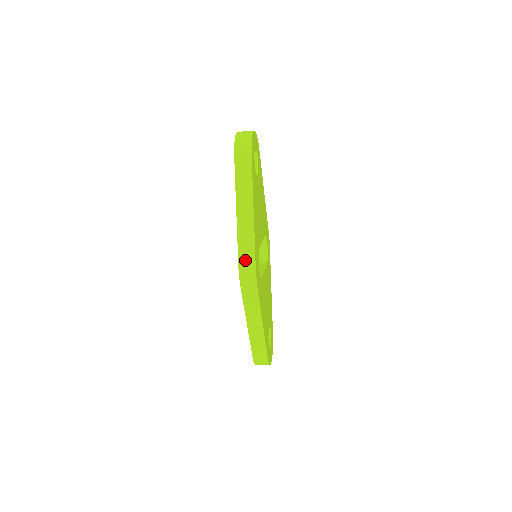
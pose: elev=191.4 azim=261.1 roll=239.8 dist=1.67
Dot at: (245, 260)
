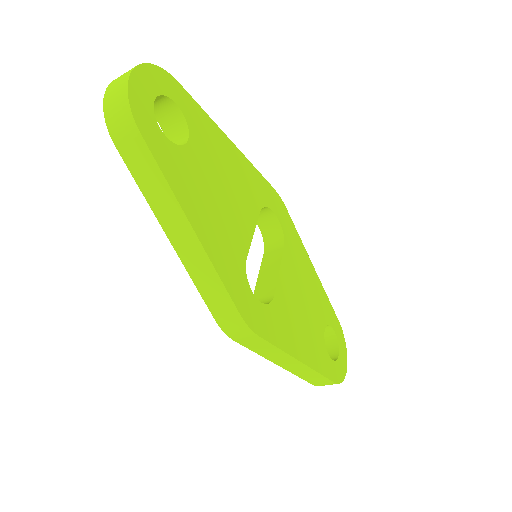
Dot at: (220, 309)
